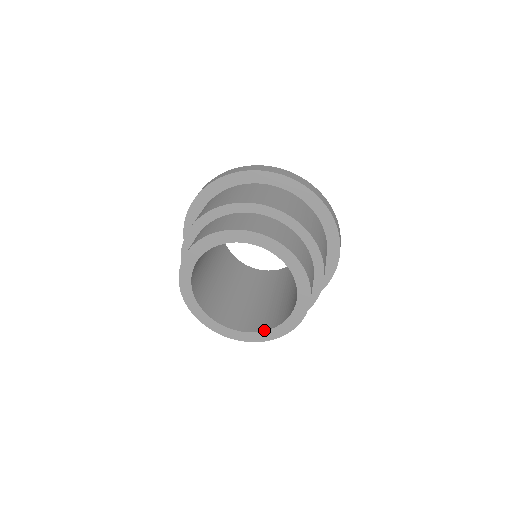
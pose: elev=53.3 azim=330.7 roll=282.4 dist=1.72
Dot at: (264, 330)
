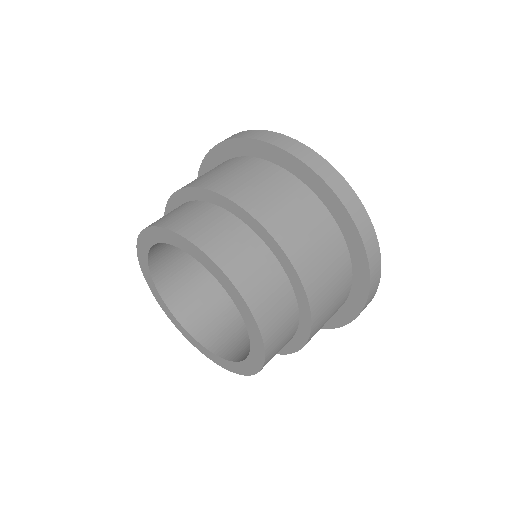
Dot at: (196, 339)
